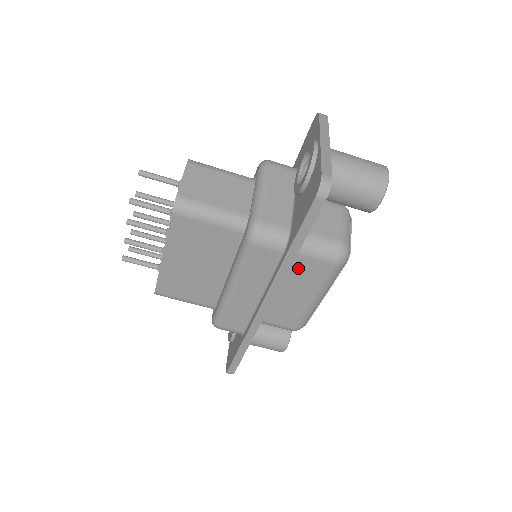
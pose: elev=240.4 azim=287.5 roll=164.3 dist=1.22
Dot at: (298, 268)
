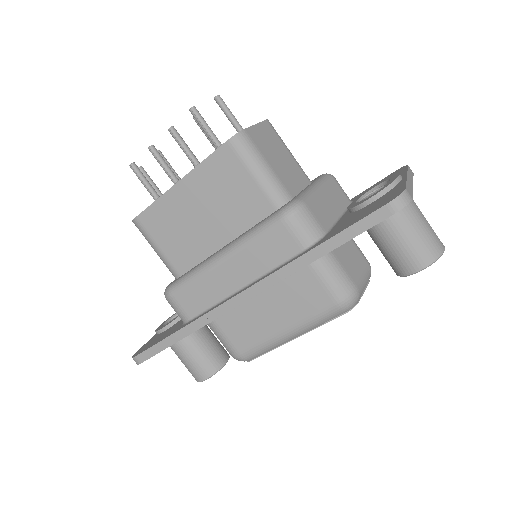
Dot at: (299, 284)
